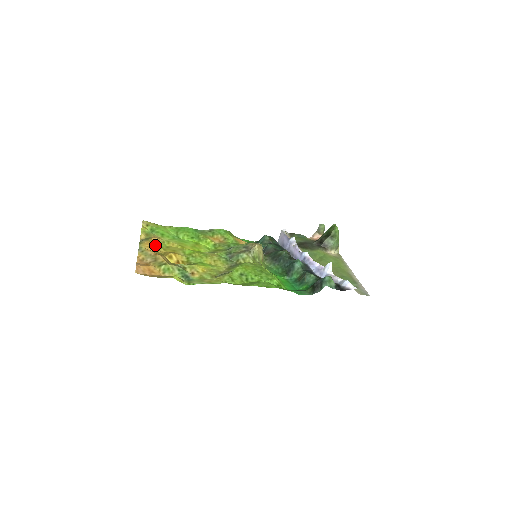
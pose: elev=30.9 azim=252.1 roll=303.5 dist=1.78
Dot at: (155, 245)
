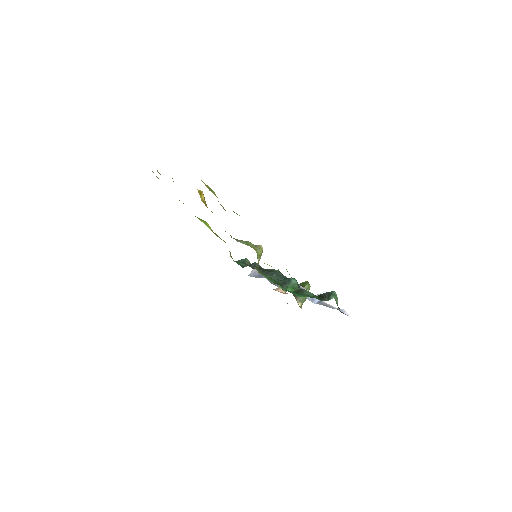
Dot at: occluded
